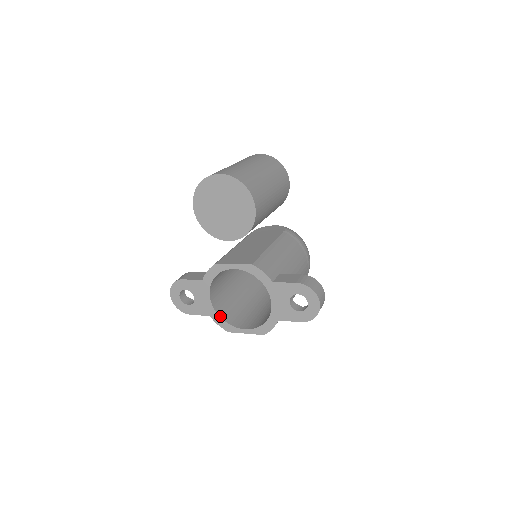
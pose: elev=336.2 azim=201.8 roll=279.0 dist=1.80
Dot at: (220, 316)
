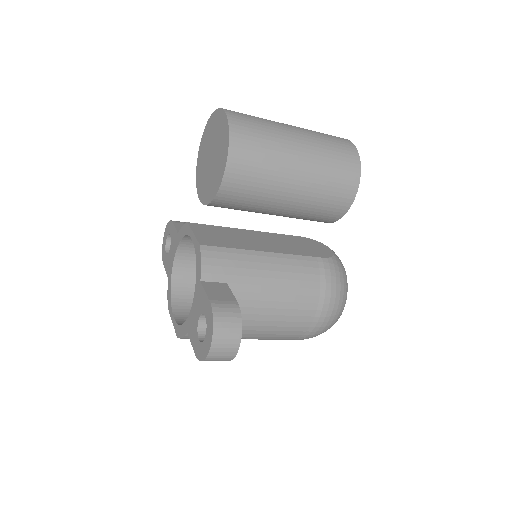
Dot at: (172, 285)
